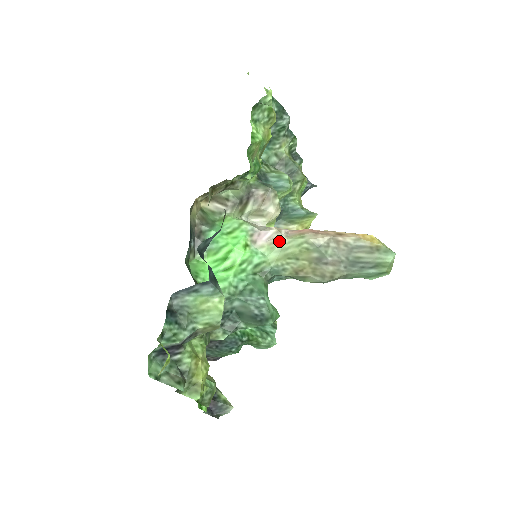
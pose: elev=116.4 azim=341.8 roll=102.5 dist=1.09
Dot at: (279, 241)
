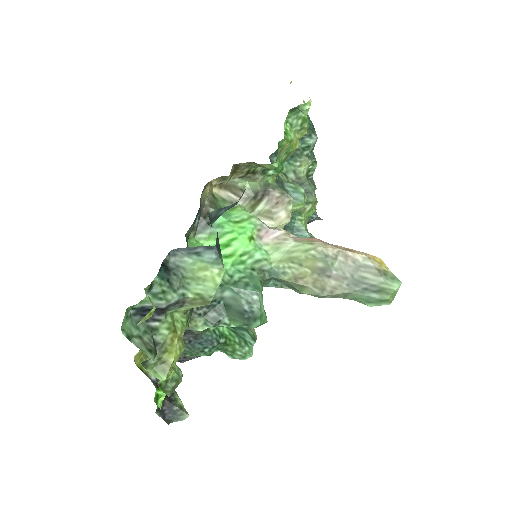
Dot at: (286, 242)
